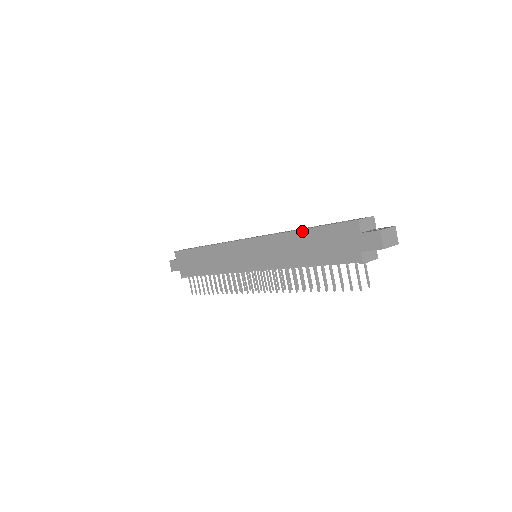
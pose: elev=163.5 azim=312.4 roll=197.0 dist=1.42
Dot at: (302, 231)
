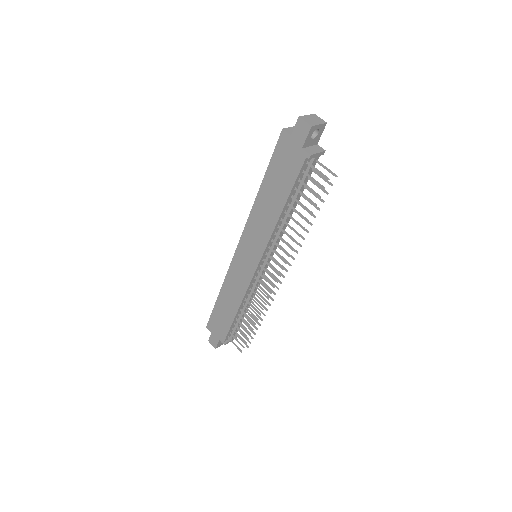
Dot at: (261, 187)
